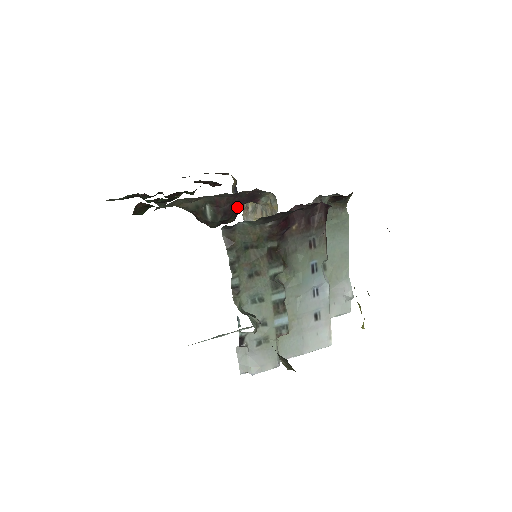
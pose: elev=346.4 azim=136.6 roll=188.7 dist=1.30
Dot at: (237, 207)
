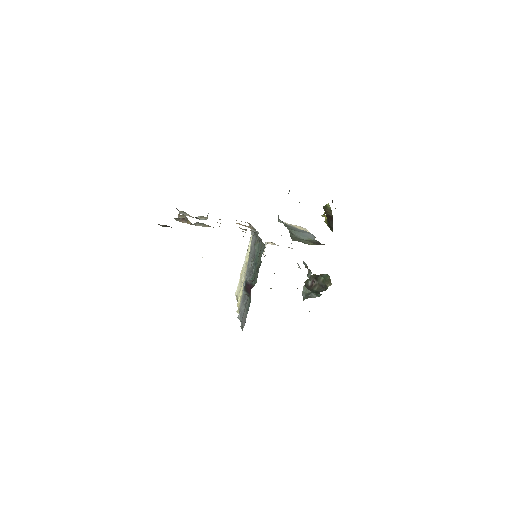
Dot at: occluded
